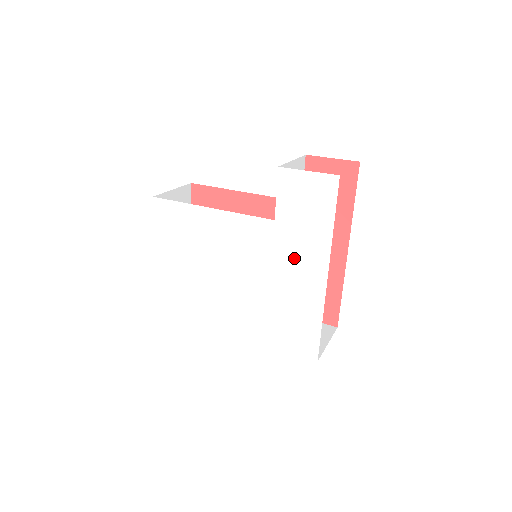
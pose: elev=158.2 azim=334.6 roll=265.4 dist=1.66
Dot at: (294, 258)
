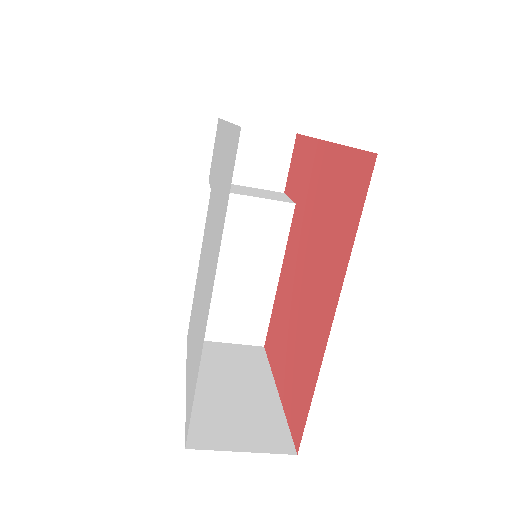
Dot at: occluded
